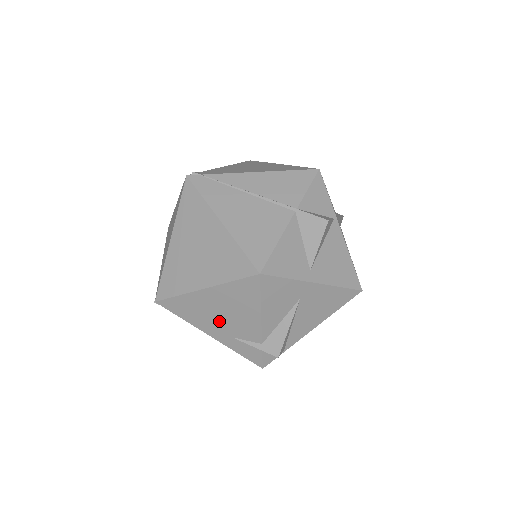
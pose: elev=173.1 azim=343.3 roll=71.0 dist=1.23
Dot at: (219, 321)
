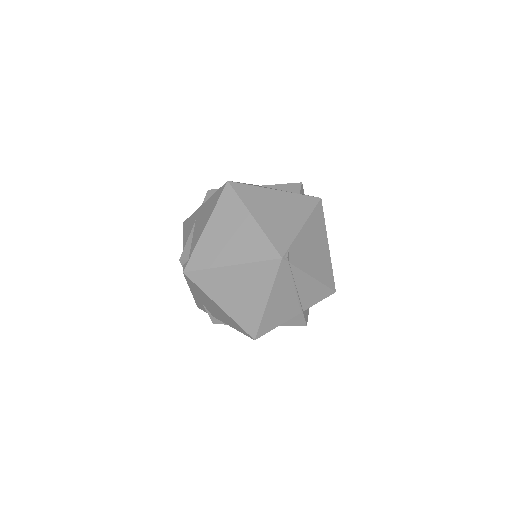
Dot at: (206, 303)
